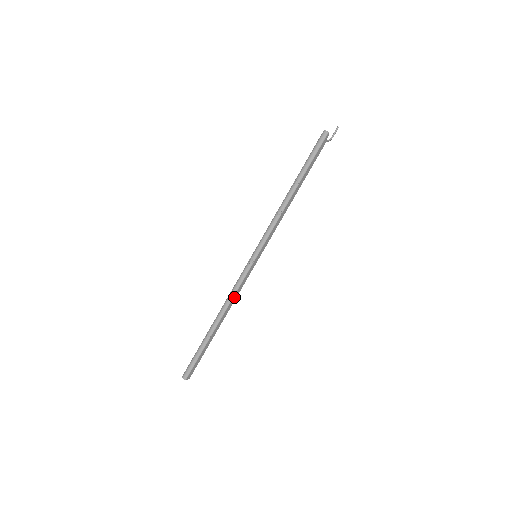
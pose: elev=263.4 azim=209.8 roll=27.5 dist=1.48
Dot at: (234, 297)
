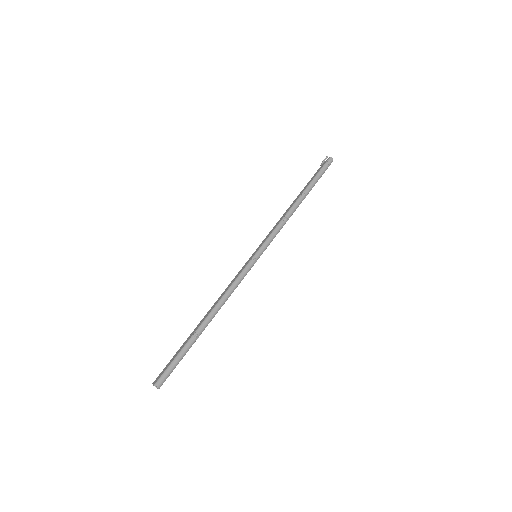
Dot at: (229, 295)
